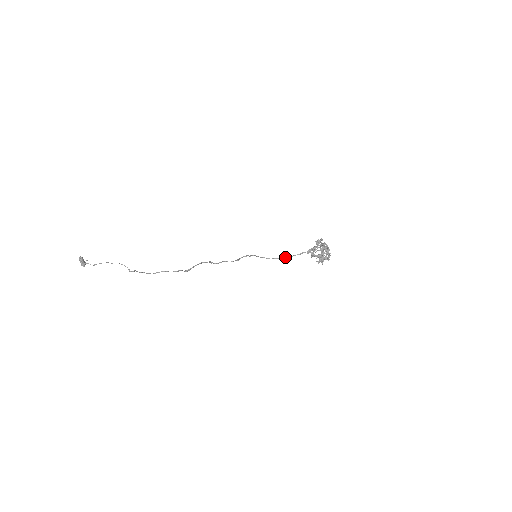
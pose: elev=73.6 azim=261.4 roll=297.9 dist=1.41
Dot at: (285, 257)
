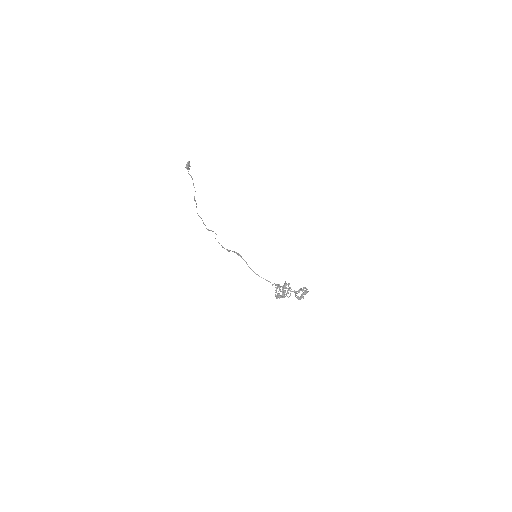
Dot at: (257, 274)
